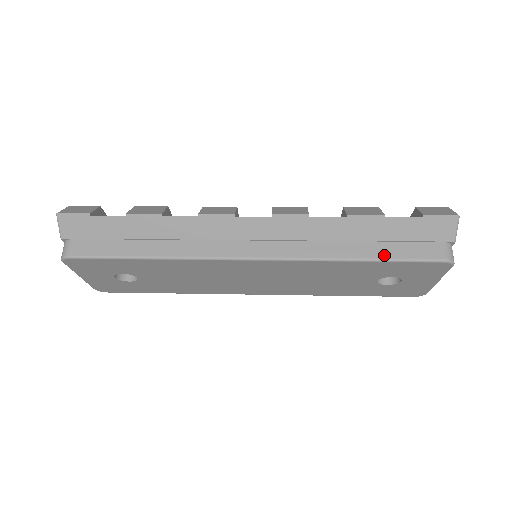
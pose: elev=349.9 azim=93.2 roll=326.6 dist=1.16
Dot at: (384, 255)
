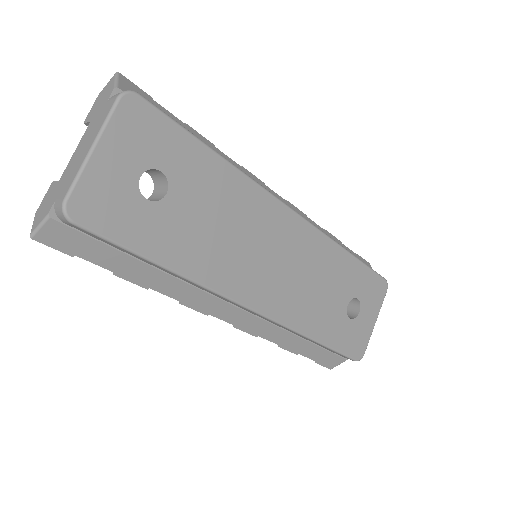
Dot at: occluded
